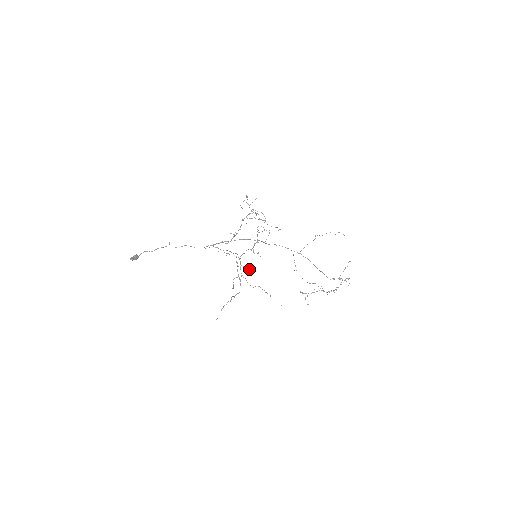
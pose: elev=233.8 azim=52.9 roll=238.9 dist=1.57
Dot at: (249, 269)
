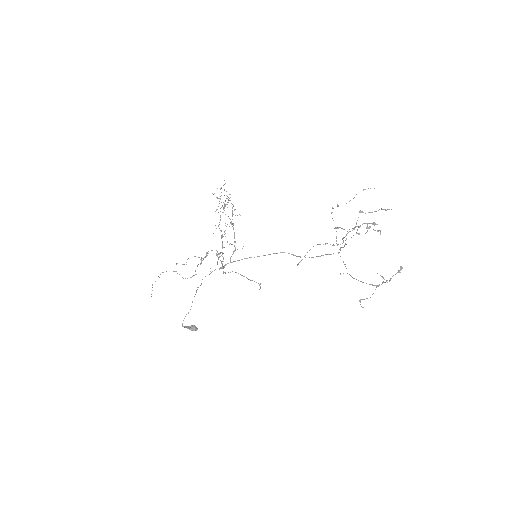
Dot at: (218, 254)
